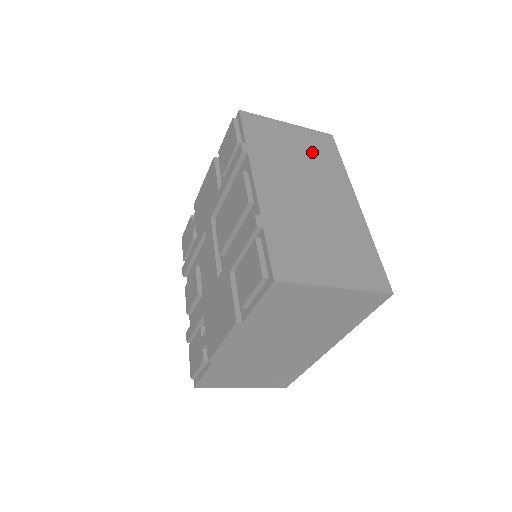
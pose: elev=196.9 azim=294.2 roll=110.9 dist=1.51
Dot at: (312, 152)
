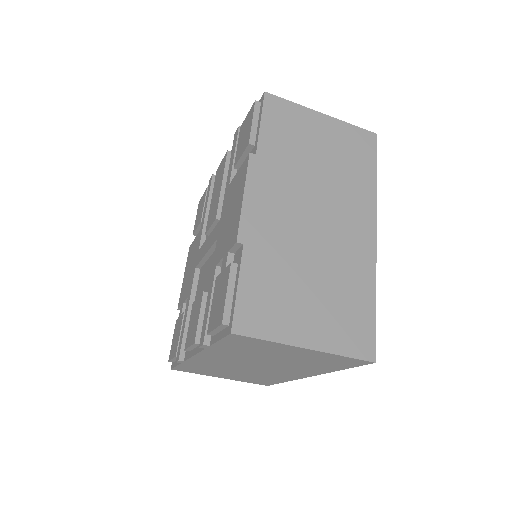
Dot at: occluded
